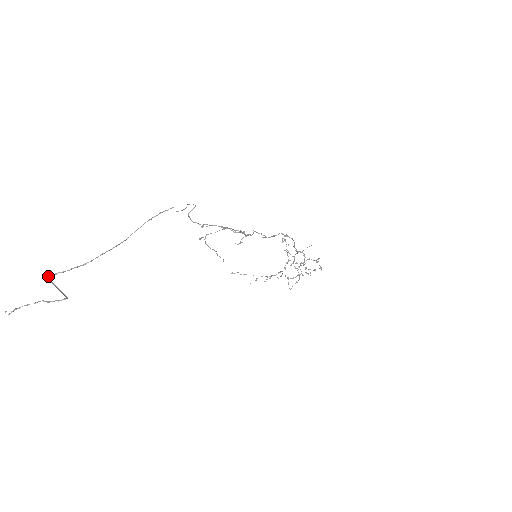
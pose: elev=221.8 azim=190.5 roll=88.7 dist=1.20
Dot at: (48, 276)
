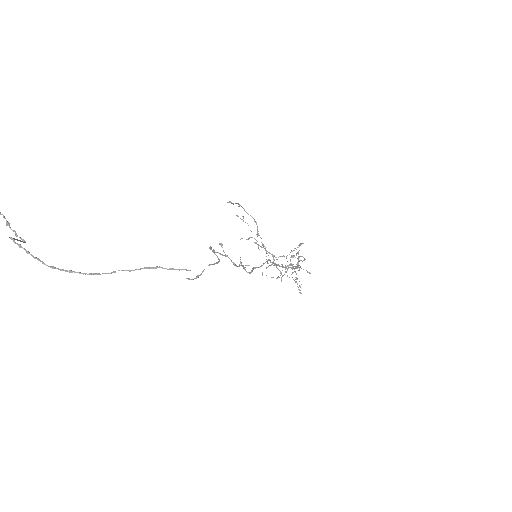
Dot at: (11, 239)
